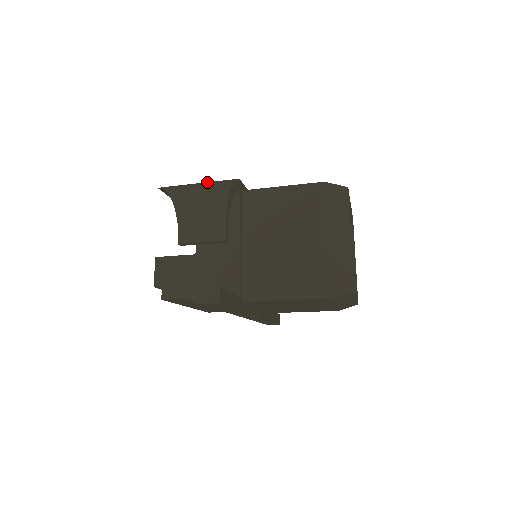
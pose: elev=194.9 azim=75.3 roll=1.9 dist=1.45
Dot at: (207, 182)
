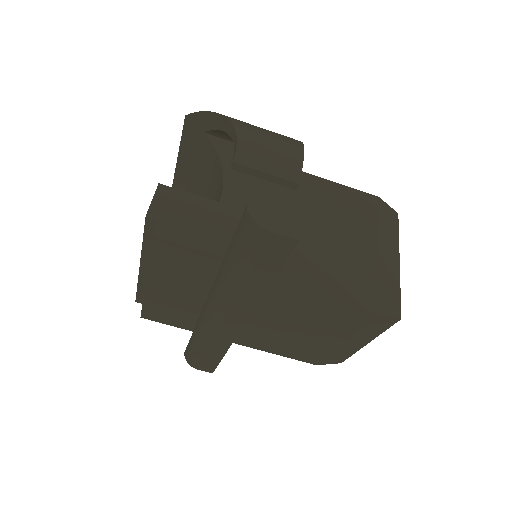
Dot at: occluded
